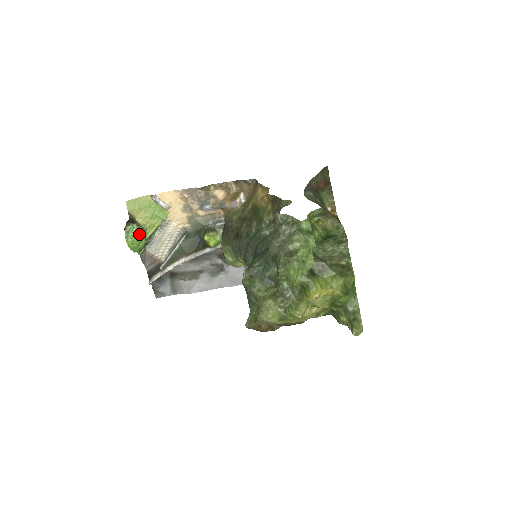
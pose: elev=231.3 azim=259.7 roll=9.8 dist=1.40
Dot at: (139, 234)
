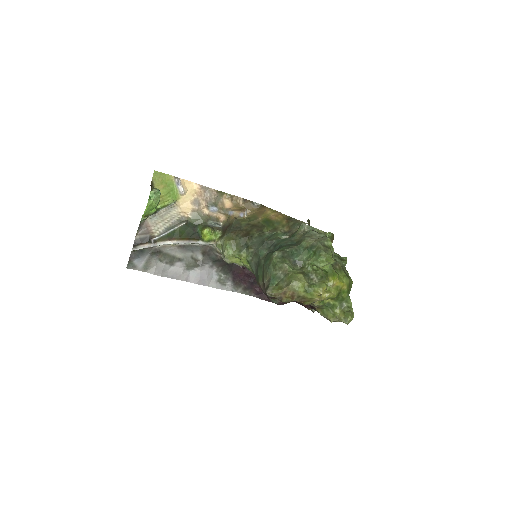
Dot at: (159, 200)
